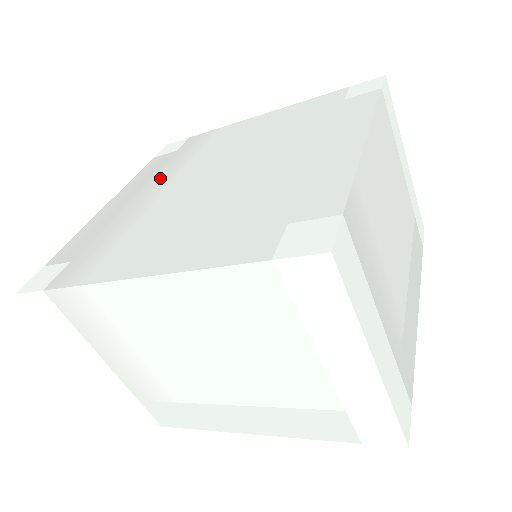
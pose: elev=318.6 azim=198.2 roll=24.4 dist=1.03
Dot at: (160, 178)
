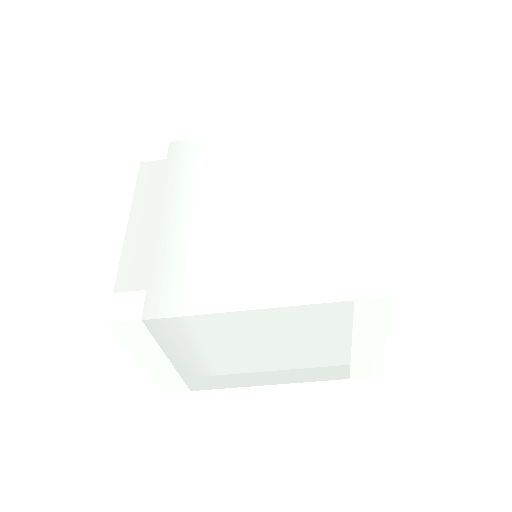
Dot at: (176, 196)
